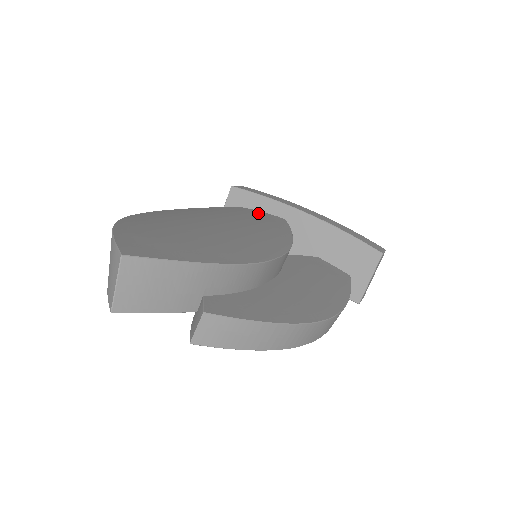
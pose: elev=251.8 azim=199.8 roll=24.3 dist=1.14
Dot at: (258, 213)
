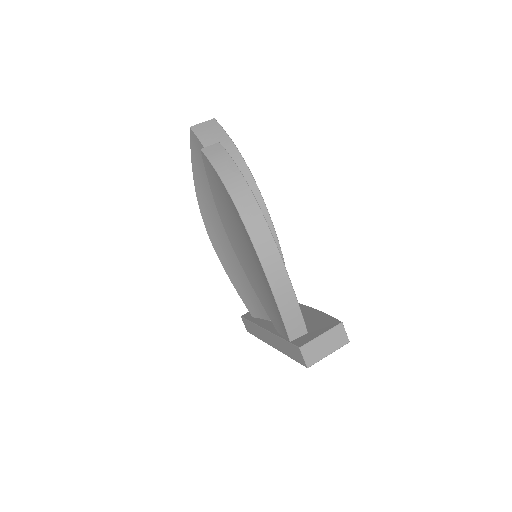
Dot at: occluded
